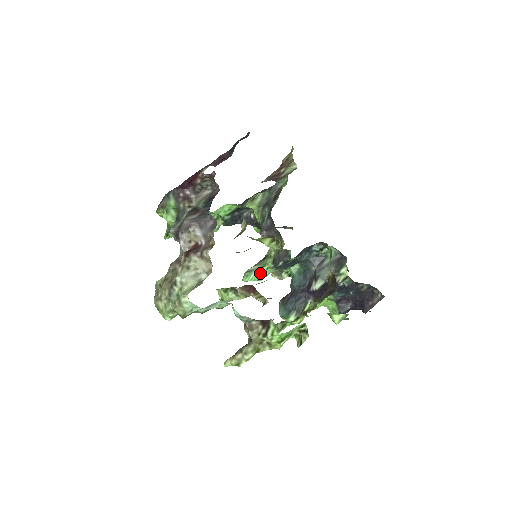
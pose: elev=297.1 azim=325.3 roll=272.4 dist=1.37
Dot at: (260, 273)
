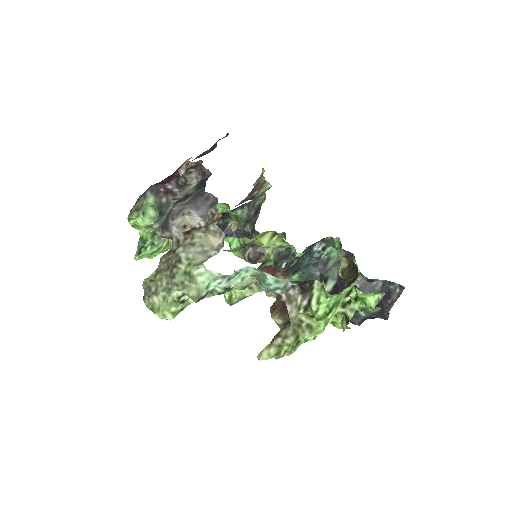
Dot at: occluded
